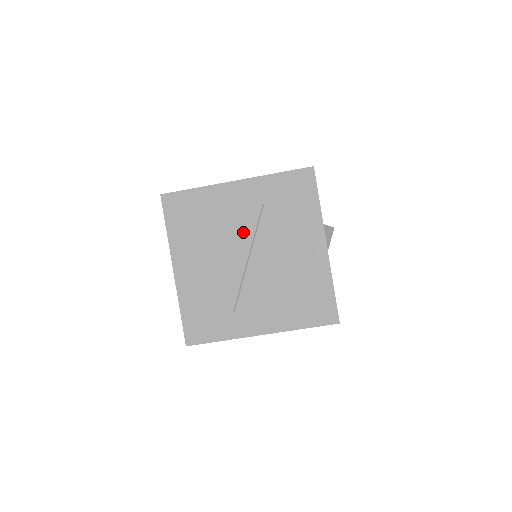
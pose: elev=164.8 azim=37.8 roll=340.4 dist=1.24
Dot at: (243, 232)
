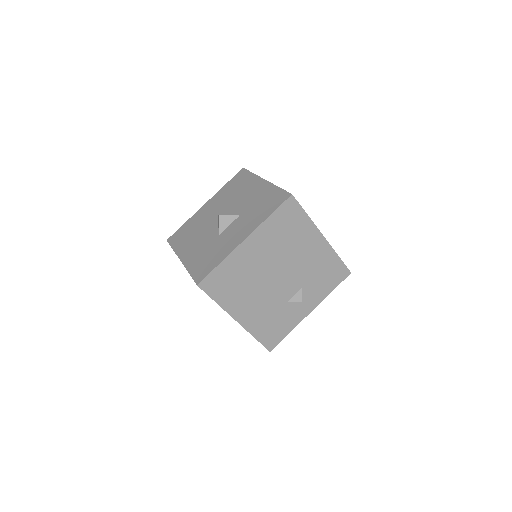
Dot at: occluded
